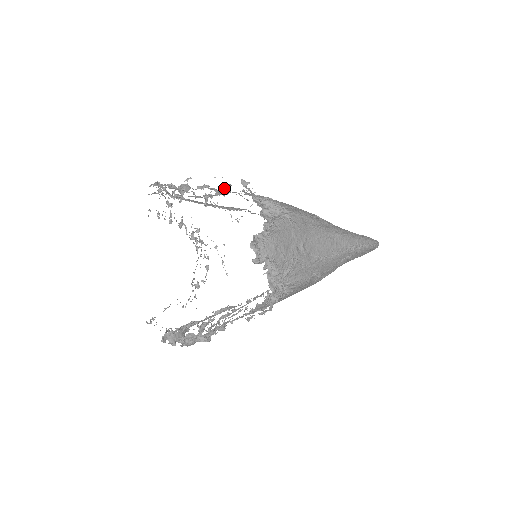
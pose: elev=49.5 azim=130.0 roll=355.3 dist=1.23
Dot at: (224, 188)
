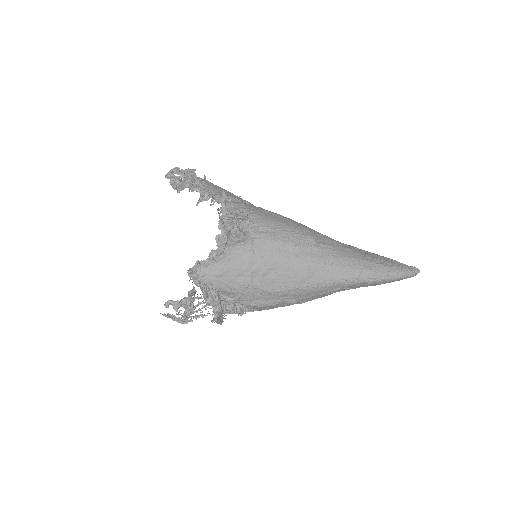
Dot at: occluded
